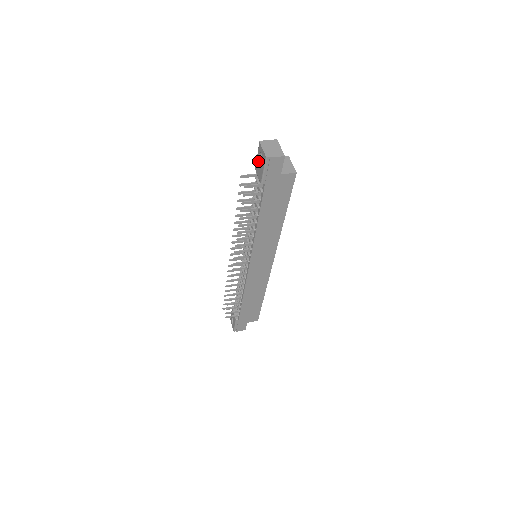
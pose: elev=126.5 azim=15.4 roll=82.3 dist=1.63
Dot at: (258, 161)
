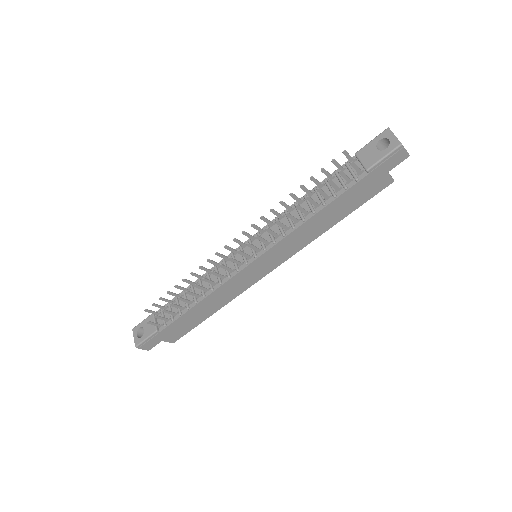
Dot at: (373, 146)
